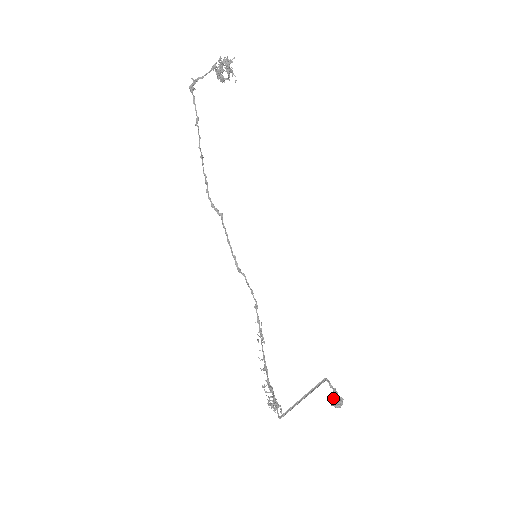
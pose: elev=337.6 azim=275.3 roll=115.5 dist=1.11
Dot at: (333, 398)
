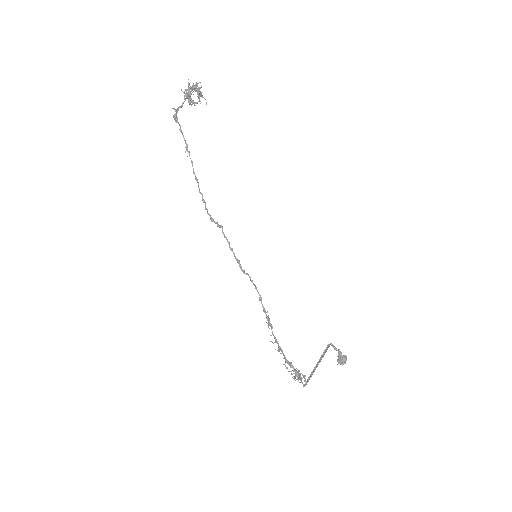
Dot at: (338, 358)
